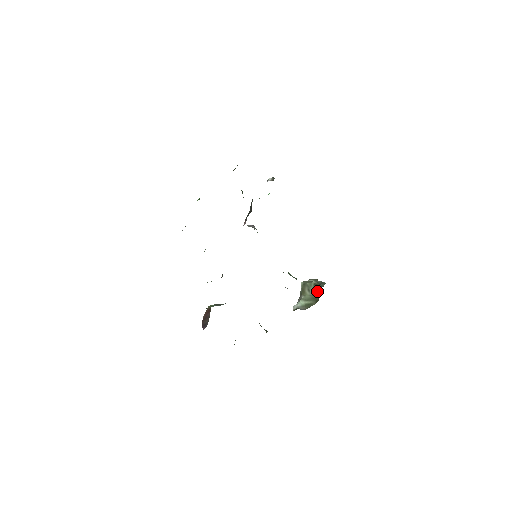
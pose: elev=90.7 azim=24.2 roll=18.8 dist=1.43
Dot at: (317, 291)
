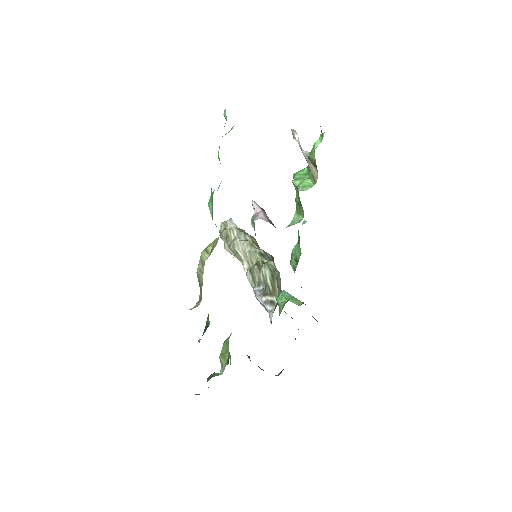
Dot at: (280, 284)
